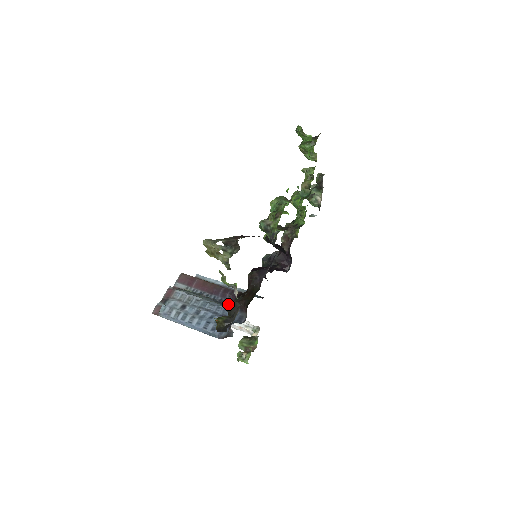
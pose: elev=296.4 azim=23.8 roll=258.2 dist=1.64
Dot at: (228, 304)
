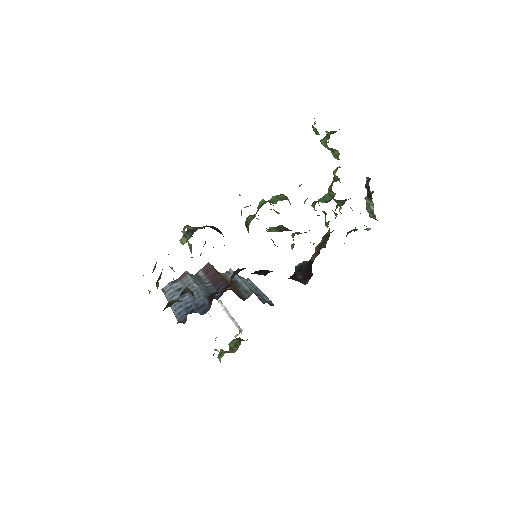
Dot at: (183, 290)
